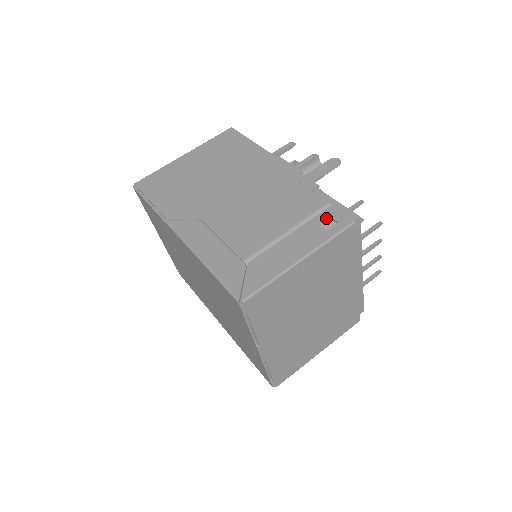
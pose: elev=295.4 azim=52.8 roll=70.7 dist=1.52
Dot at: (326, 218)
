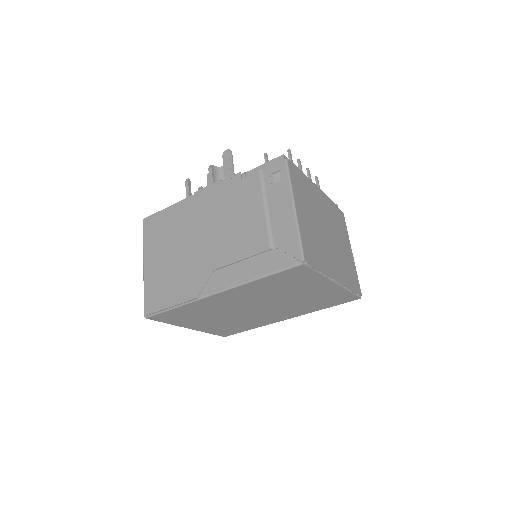
Dot at: (271, 177)
